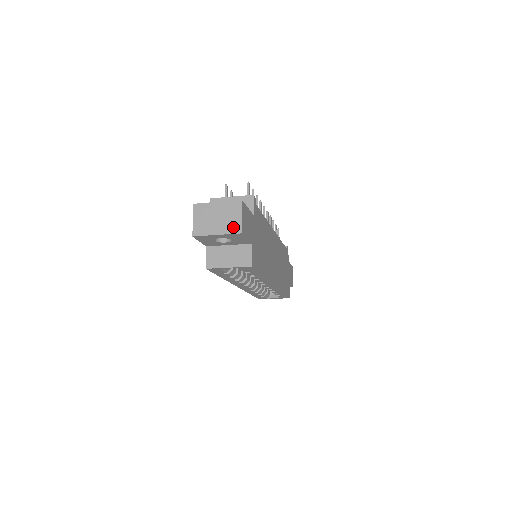
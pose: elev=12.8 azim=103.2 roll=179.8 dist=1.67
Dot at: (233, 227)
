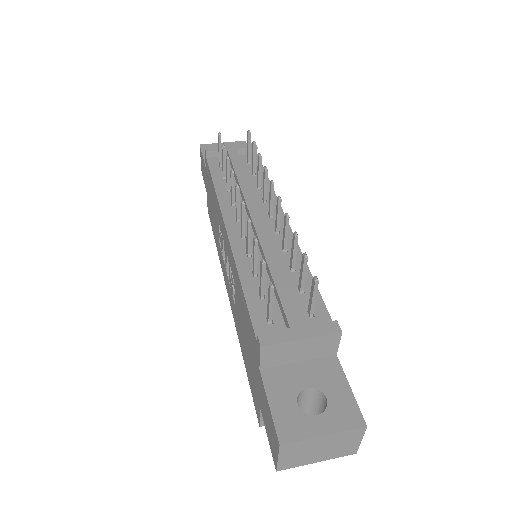
Dot at: (345, 452)
